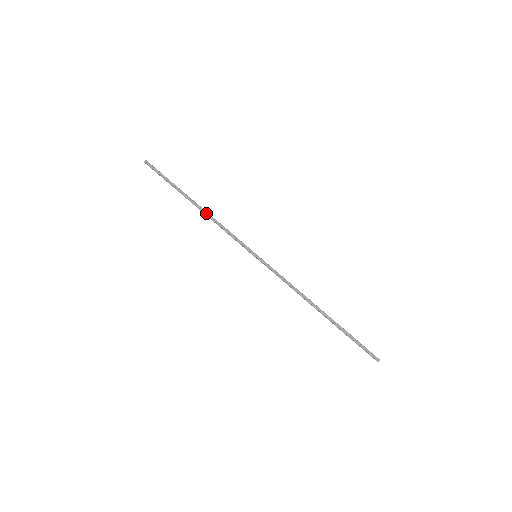
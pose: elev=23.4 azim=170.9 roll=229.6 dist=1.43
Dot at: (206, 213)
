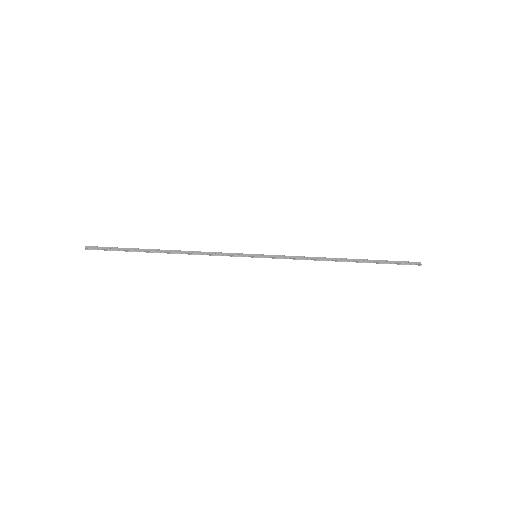
Dot at: (182, 252)
